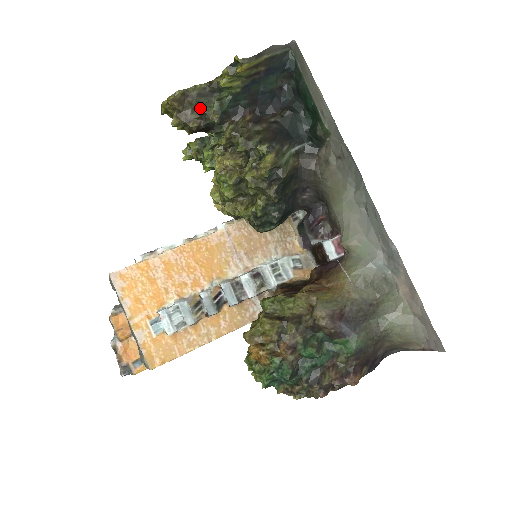
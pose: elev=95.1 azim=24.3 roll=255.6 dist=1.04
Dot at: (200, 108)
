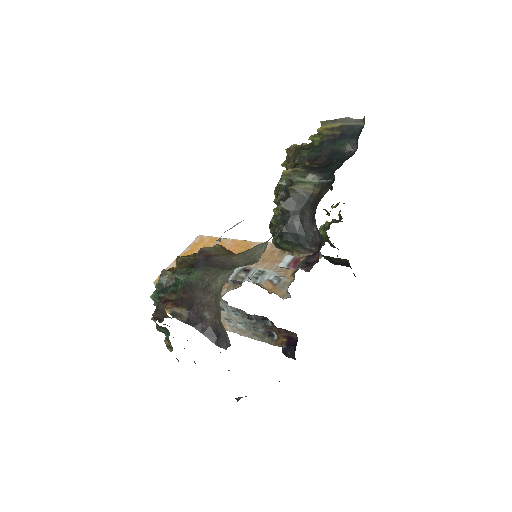
Dot at: (297, 155)
